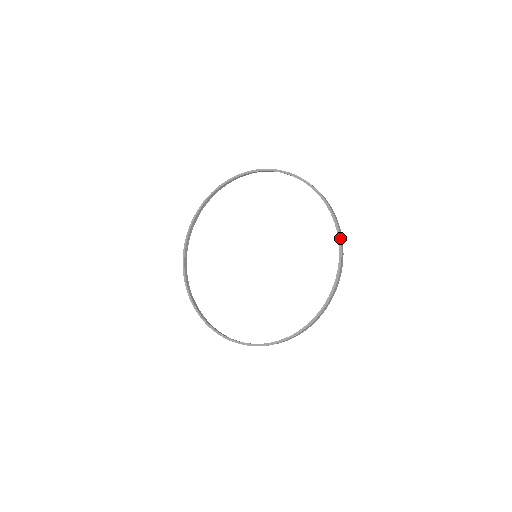
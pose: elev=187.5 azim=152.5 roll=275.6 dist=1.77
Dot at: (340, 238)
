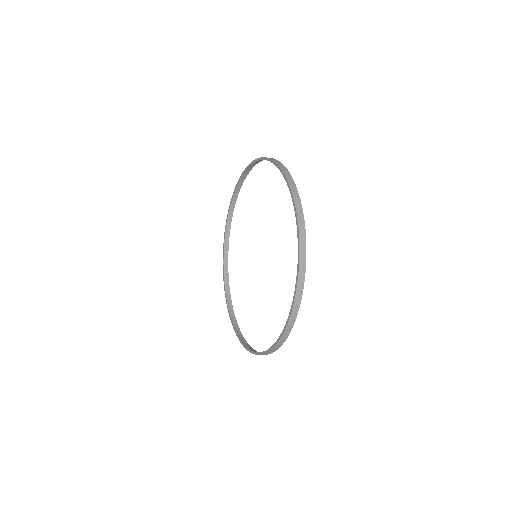
Dot at: (291, 191)
